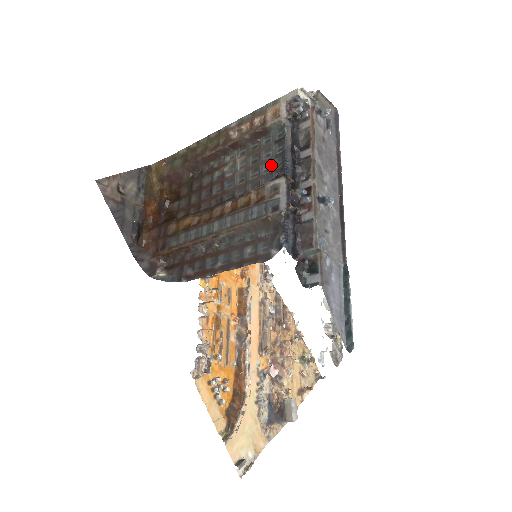
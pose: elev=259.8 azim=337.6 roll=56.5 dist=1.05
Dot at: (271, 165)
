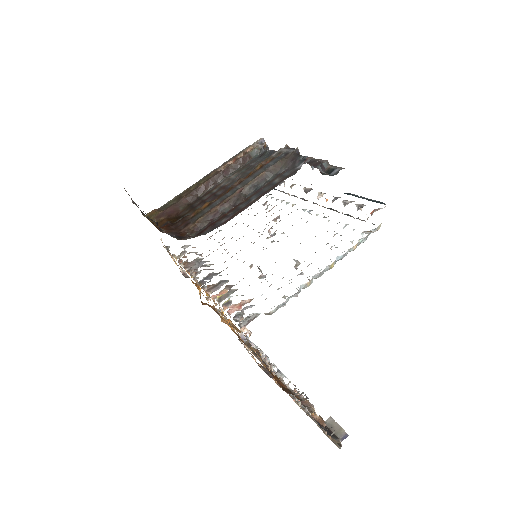
Dot at: occluded
